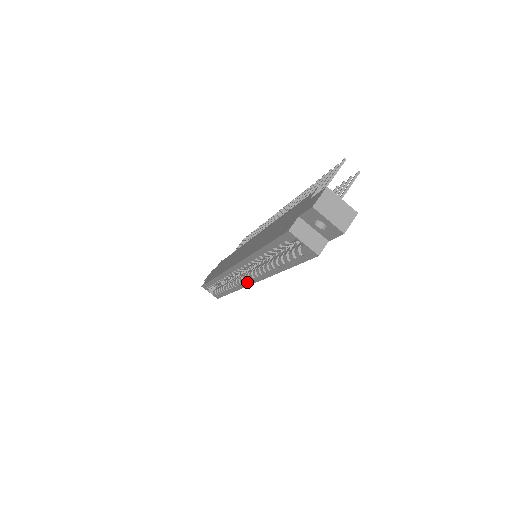
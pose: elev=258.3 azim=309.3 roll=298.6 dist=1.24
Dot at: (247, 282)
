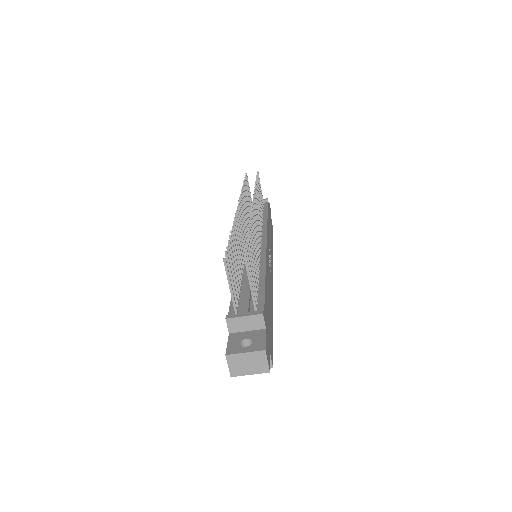
Dot at: occluded
